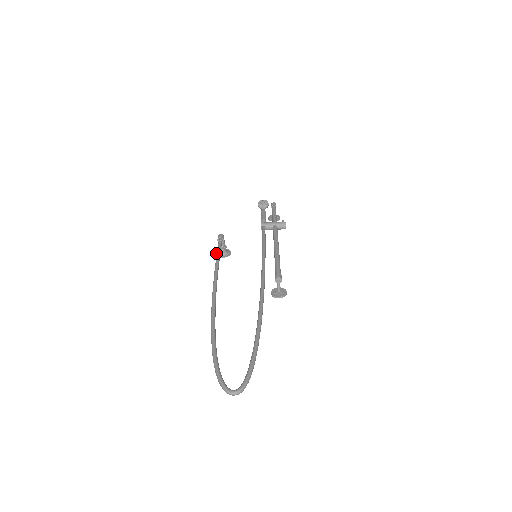
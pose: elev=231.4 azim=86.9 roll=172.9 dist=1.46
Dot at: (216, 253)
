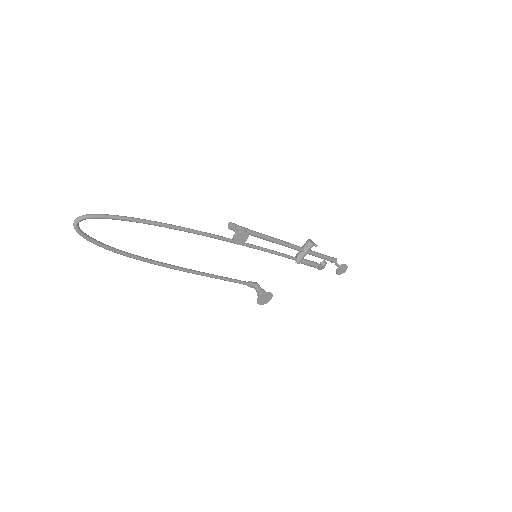
Dot at: (260, 303)
